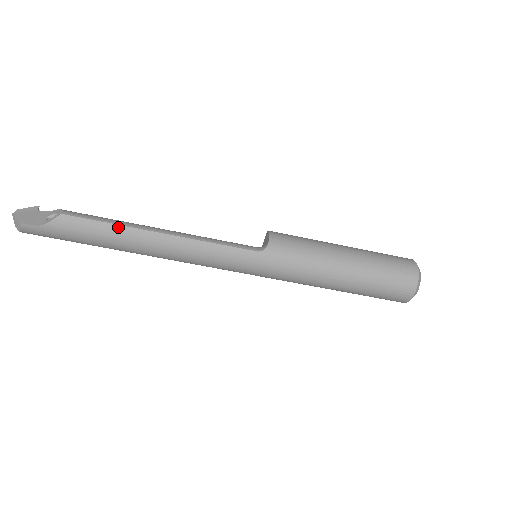
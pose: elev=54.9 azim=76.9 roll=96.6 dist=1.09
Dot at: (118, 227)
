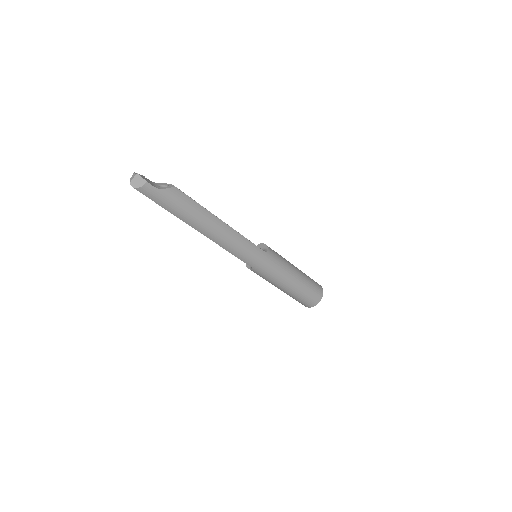
Dot at: (203, 208)
